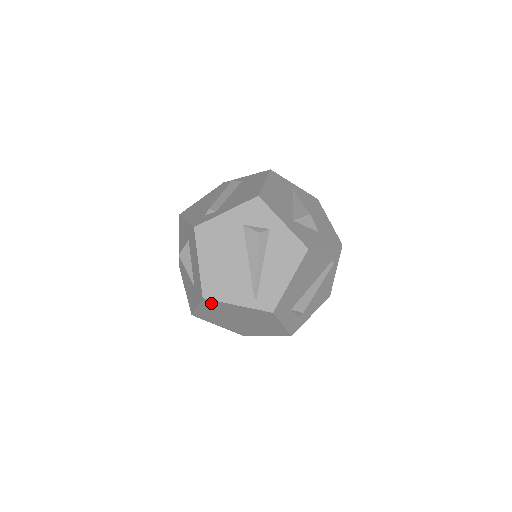
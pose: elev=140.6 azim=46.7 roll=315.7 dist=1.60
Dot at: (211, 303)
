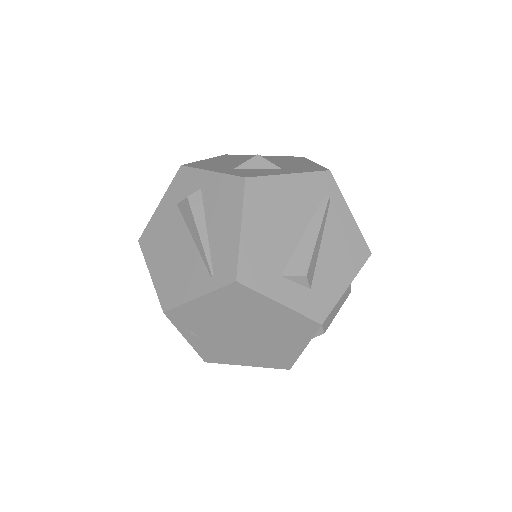
Dot at: (180, 317)
